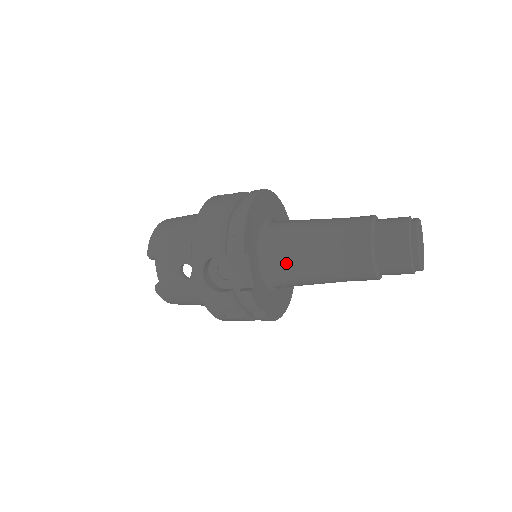
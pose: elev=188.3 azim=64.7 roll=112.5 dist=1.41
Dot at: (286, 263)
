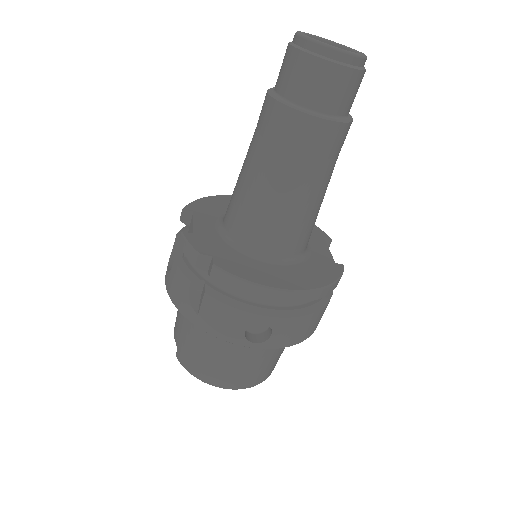
Dot at: (232, 199)
